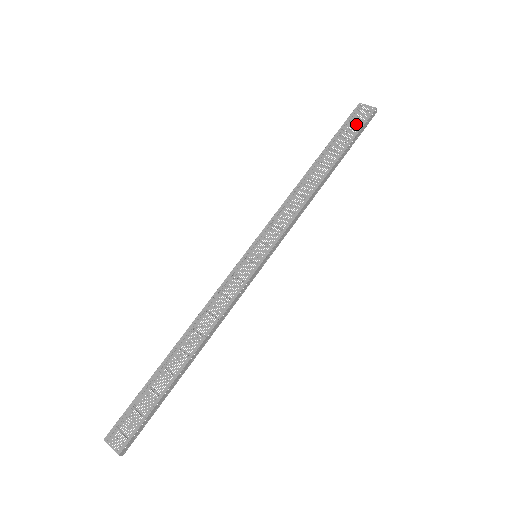
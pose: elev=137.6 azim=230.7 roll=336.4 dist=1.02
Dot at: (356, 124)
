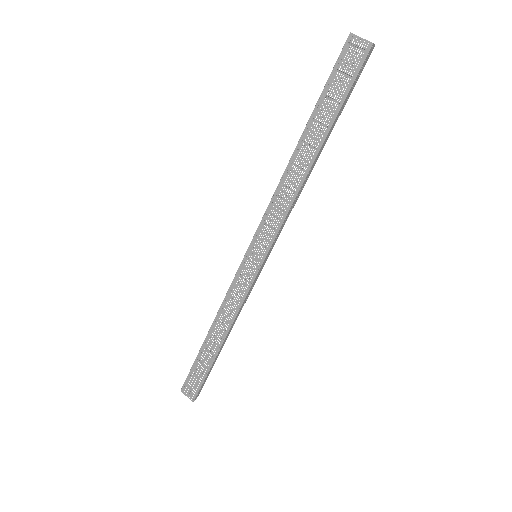
Dot at: (346, 75)
